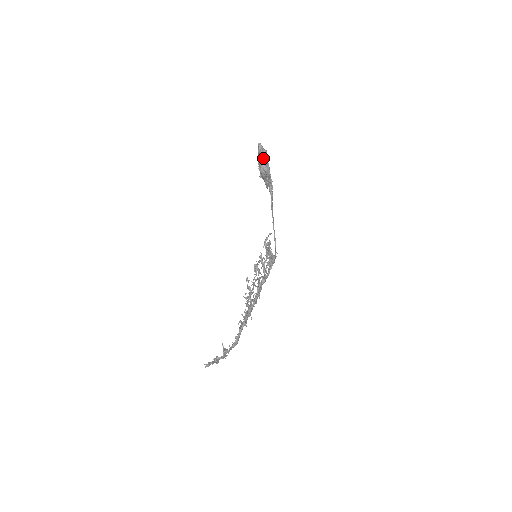
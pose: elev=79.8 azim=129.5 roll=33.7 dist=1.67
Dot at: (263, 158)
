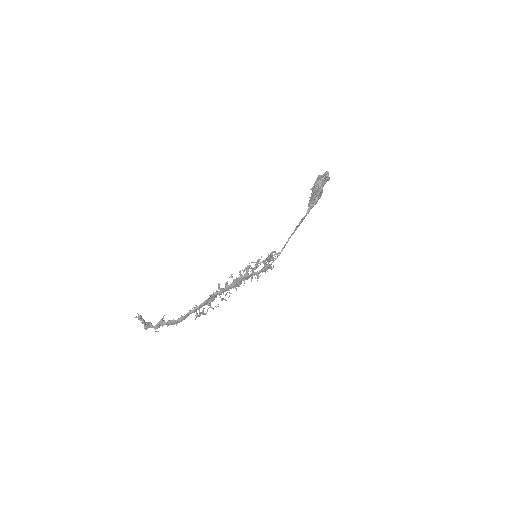
Dot at: (324, 177)
